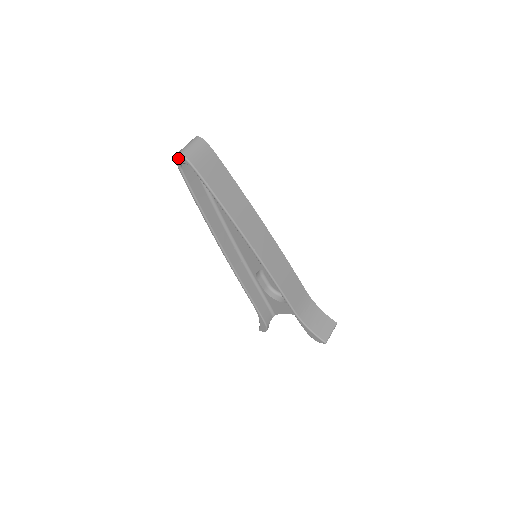
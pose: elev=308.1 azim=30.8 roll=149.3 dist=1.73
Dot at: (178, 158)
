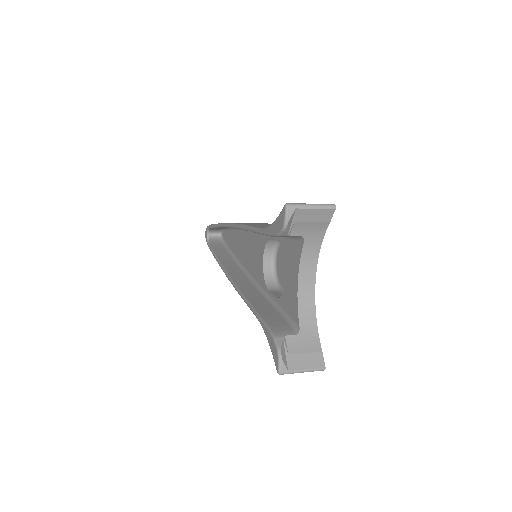
Dot at: (206, 236)
